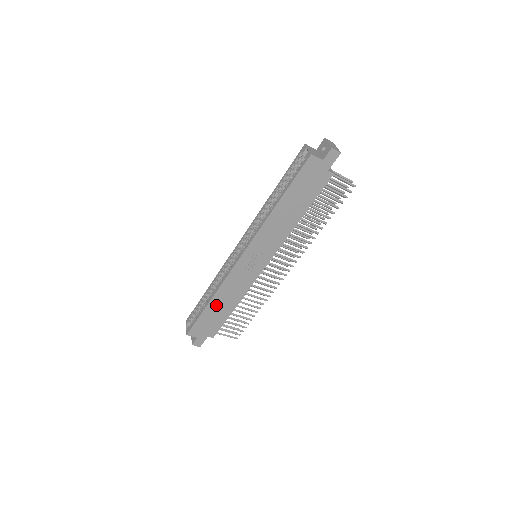
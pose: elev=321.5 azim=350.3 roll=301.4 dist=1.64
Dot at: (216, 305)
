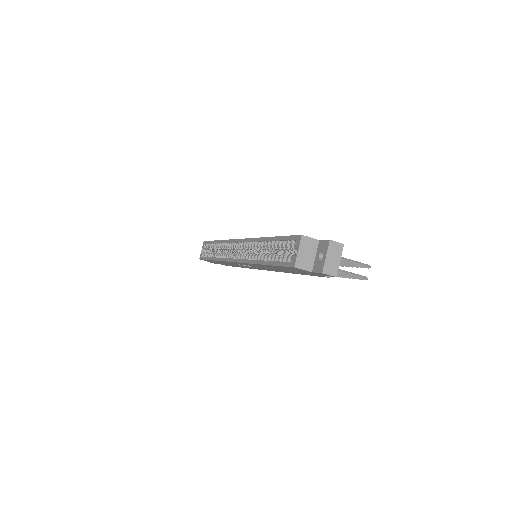
Dot at: (220, 262)
